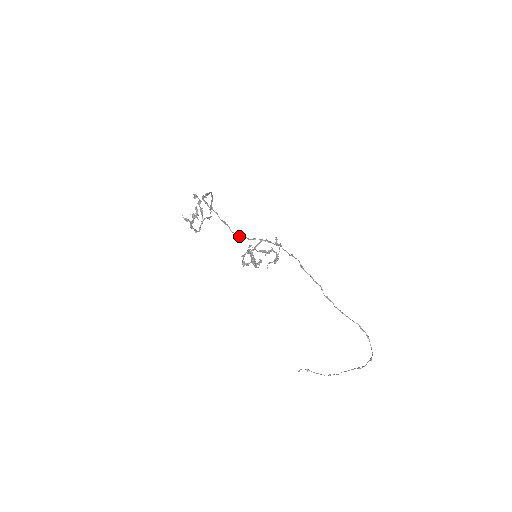
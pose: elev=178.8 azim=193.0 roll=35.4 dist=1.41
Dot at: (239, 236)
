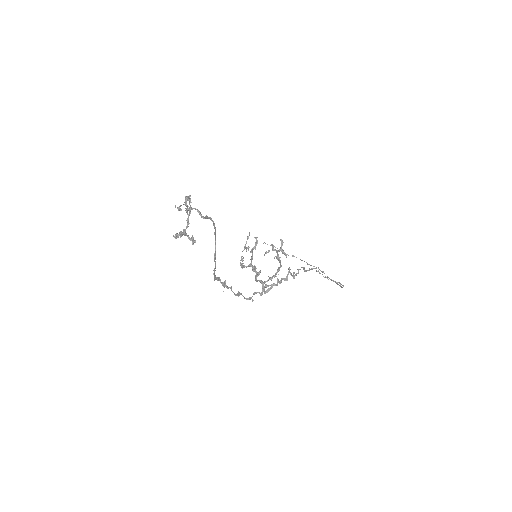
Dot at: occluded
